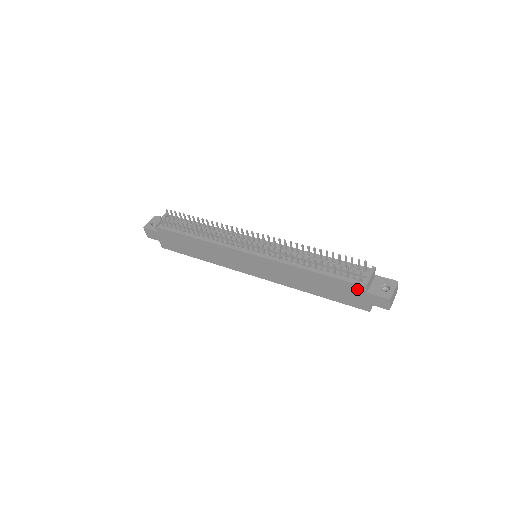
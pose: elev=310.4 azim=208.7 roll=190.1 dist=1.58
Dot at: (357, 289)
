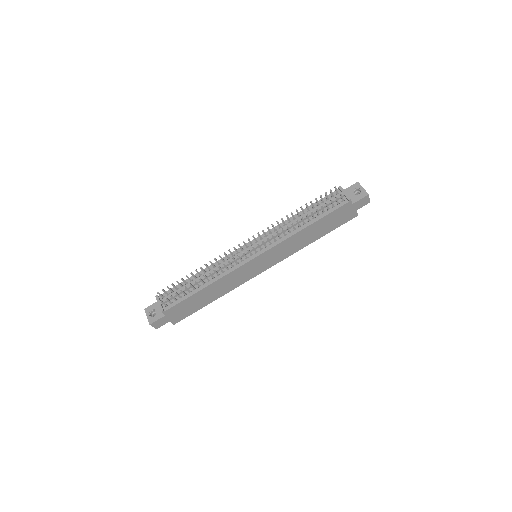
Dot at: (345, 208)
